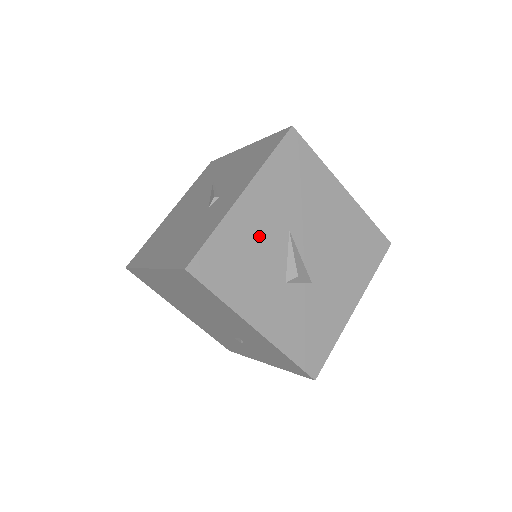
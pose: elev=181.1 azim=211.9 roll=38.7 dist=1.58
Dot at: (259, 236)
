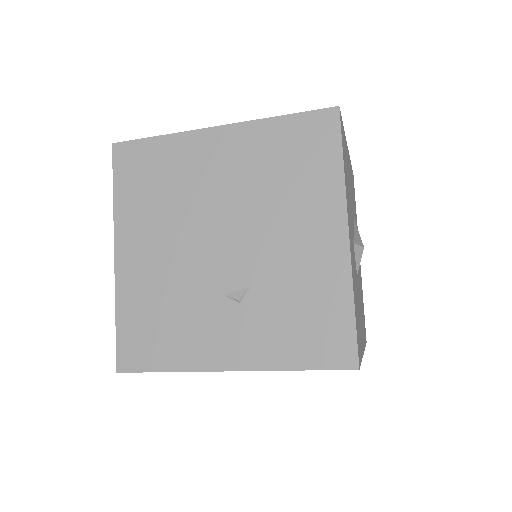
Dot at: occluded
